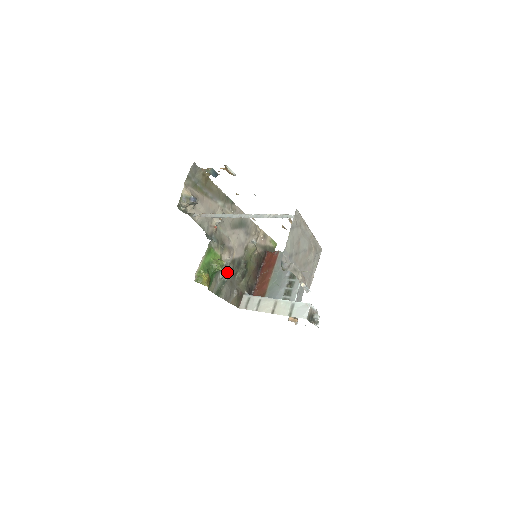
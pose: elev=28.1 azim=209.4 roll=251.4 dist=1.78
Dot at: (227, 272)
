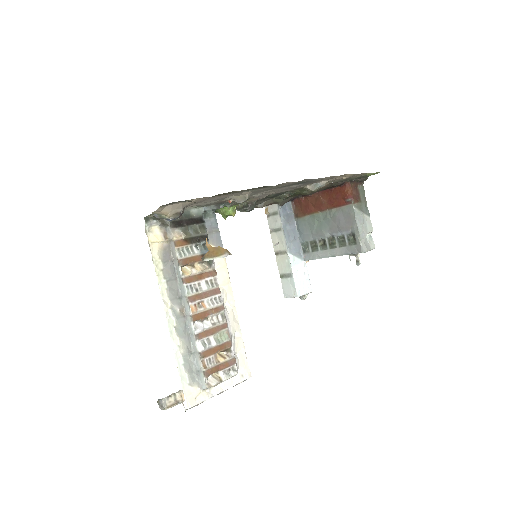
Dot at: (244, 210)
